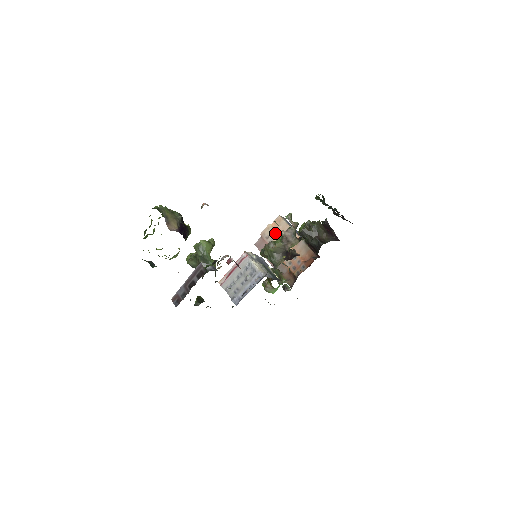
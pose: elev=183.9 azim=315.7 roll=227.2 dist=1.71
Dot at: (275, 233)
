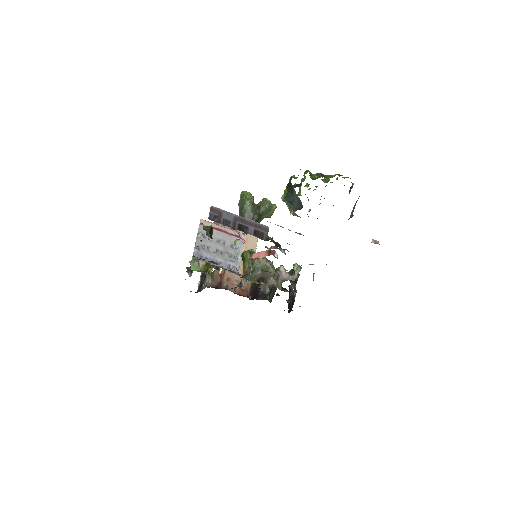
Dot at: (245, 237)
